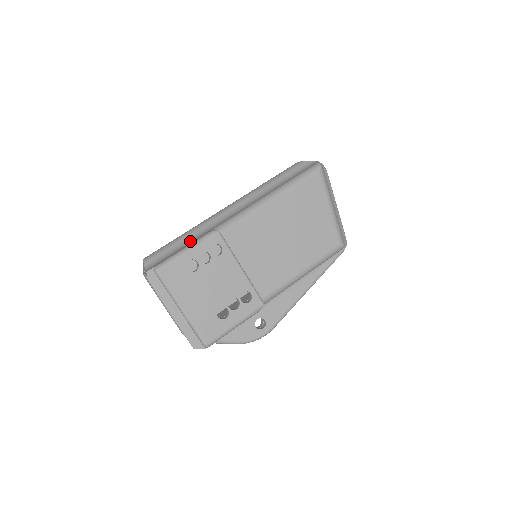
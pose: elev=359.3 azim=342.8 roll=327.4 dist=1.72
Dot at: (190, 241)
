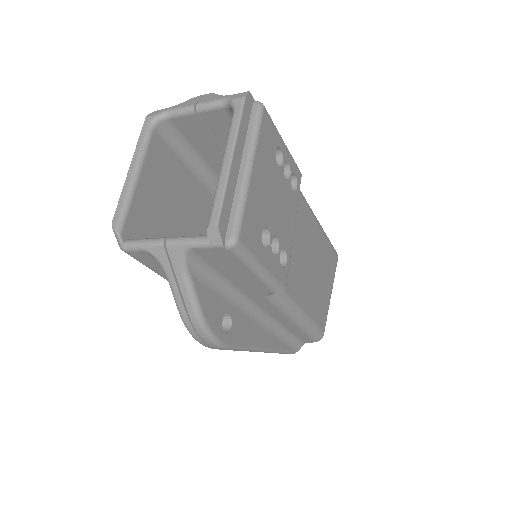
Dot at: occluded
